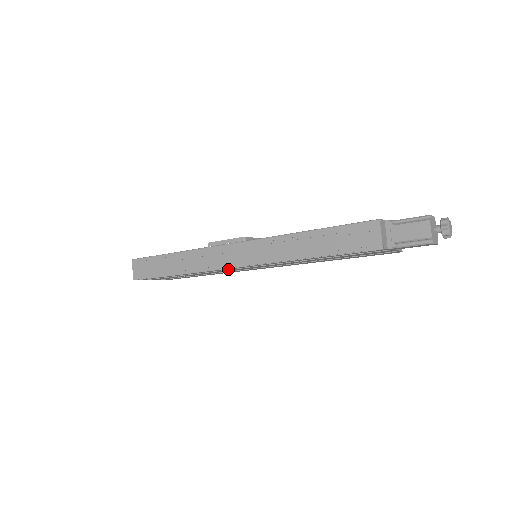
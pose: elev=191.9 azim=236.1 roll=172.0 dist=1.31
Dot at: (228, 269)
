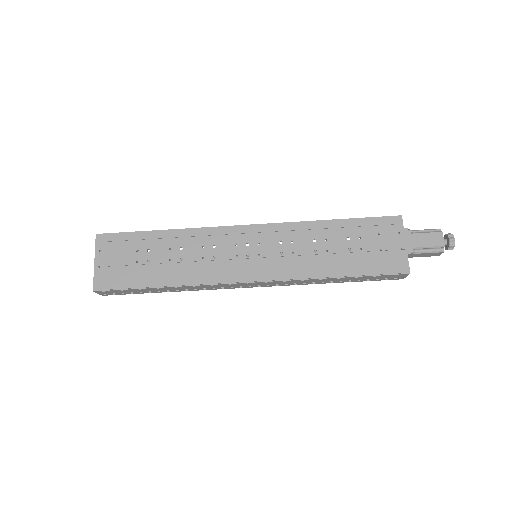
Dot at: (226, 242)
